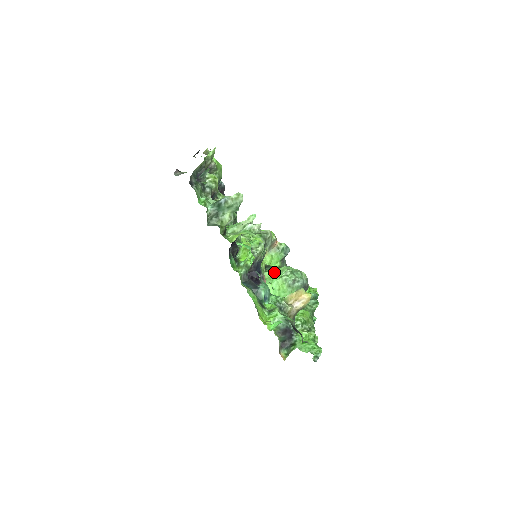
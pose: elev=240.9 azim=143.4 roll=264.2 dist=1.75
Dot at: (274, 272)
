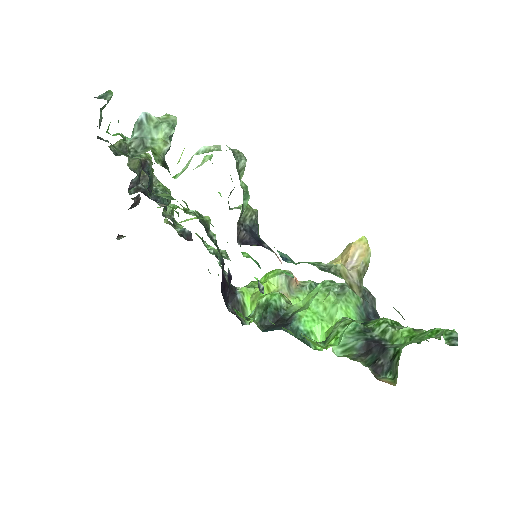
Dot at: (306, 296)
